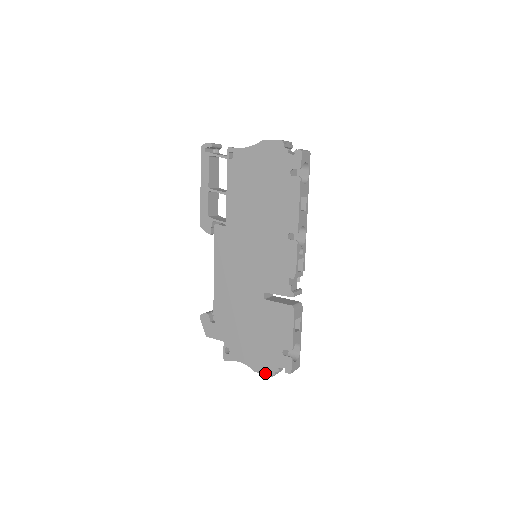
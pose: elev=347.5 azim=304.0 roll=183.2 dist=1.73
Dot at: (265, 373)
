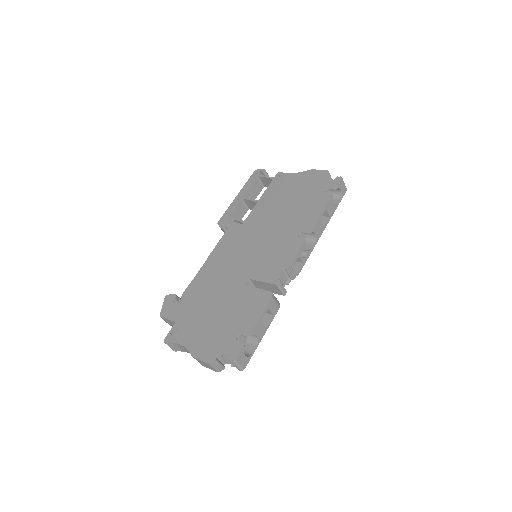
Dot at: (203, 358)
